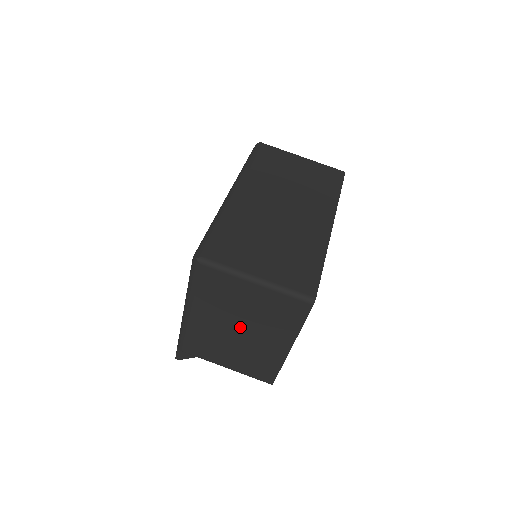
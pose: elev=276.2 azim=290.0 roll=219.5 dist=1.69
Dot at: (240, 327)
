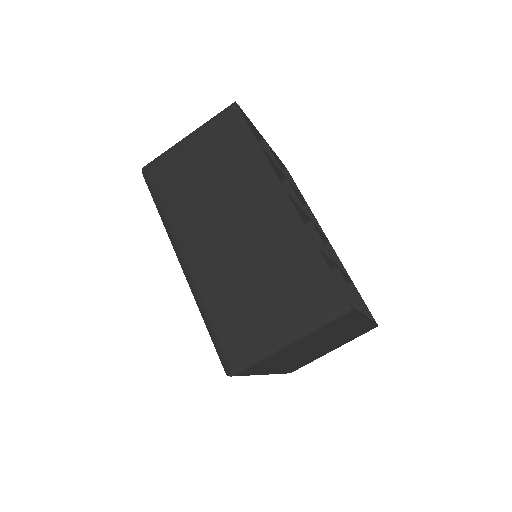
Dot at: (314, 348)
